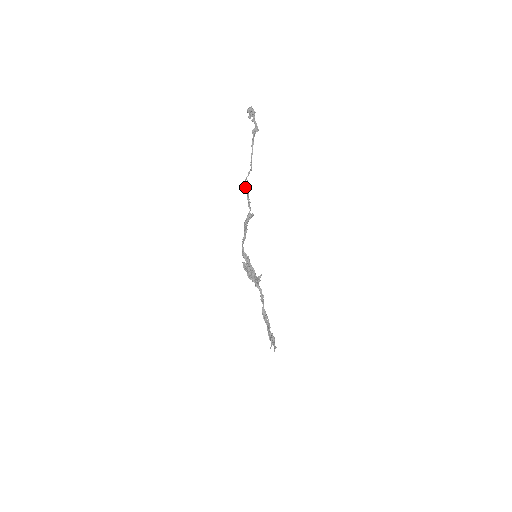
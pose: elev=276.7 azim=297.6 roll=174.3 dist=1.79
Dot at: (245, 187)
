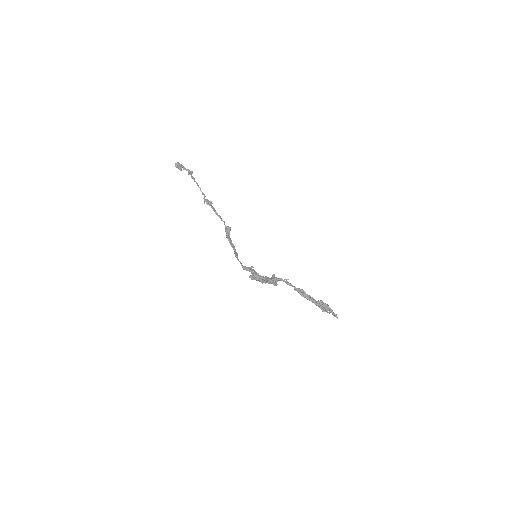
Dot at: (207, 204)
